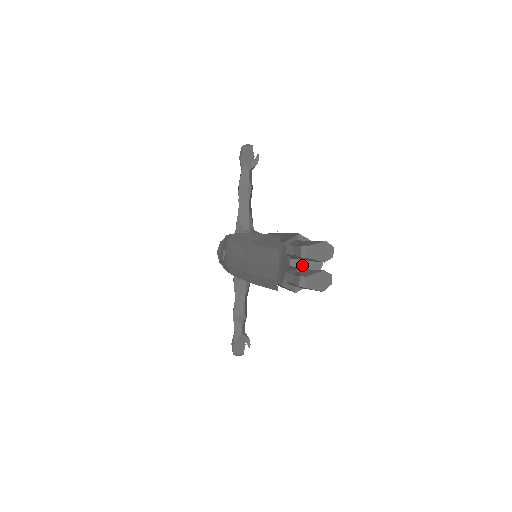
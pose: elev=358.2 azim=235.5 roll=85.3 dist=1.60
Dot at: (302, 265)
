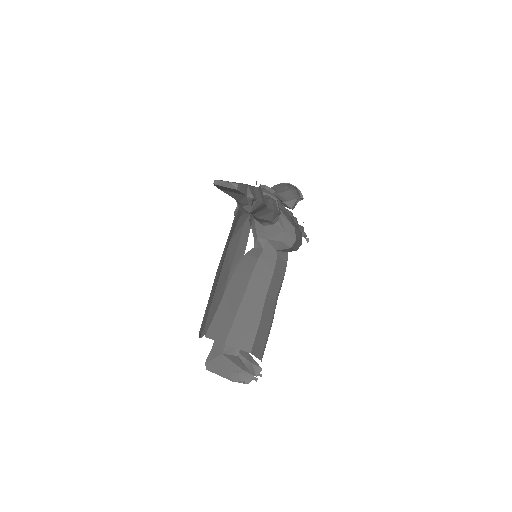
Dot at: occluded
